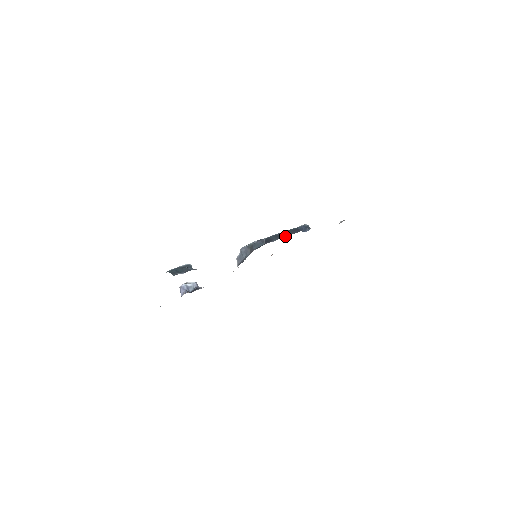
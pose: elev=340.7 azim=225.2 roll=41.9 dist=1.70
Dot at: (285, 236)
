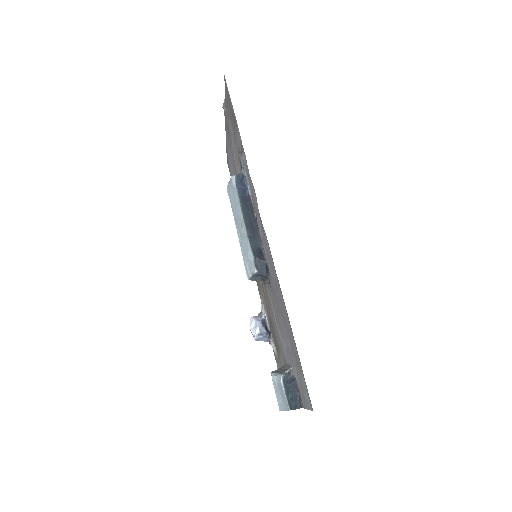
Dot at: (255, 225)
